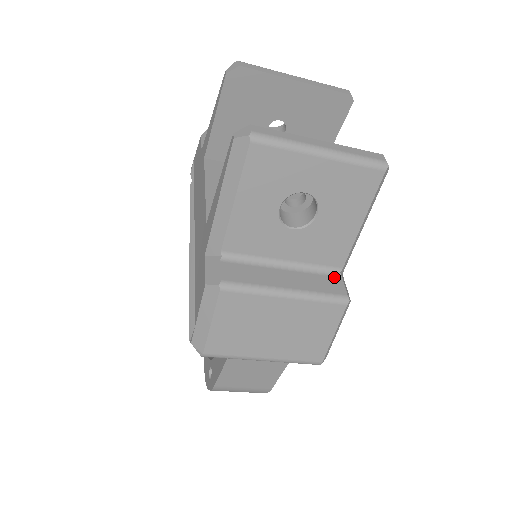
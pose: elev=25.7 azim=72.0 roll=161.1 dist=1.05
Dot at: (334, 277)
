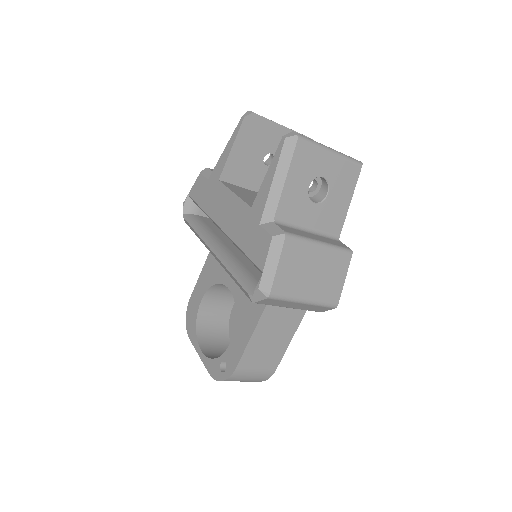
Dot at: (337, 241)
